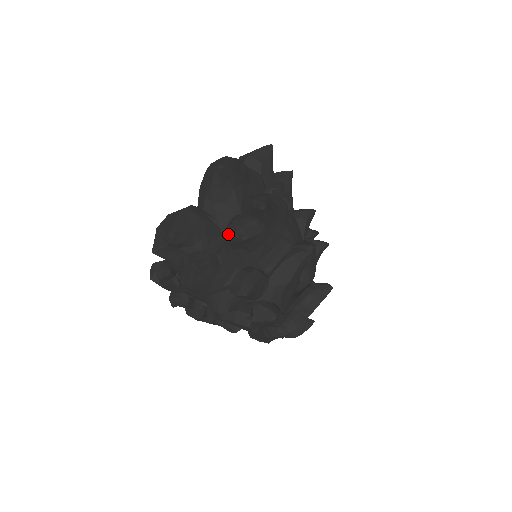
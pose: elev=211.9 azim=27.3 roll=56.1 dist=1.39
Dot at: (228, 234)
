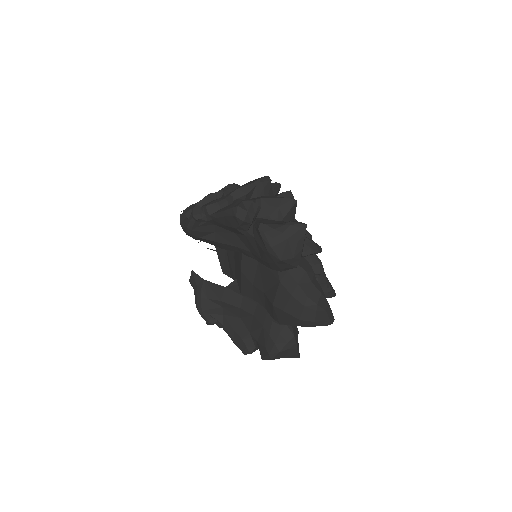
Dot at: occluded
